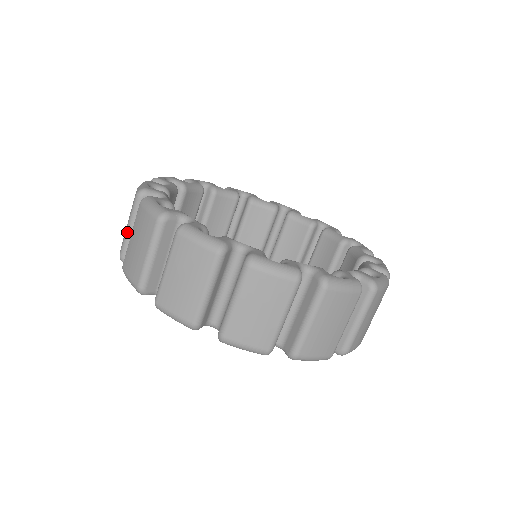
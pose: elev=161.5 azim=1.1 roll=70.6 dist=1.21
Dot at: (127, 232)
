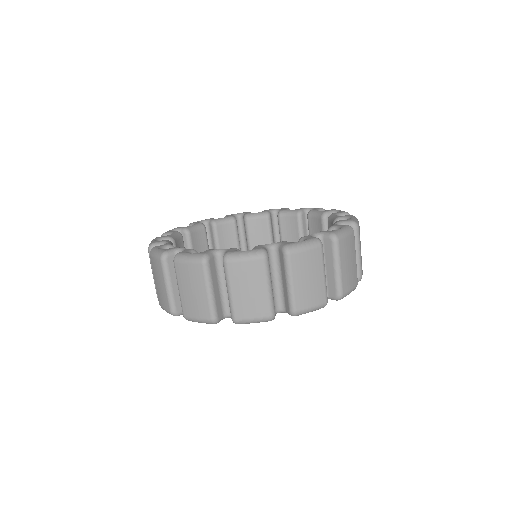
Dot at: (168, 291)
